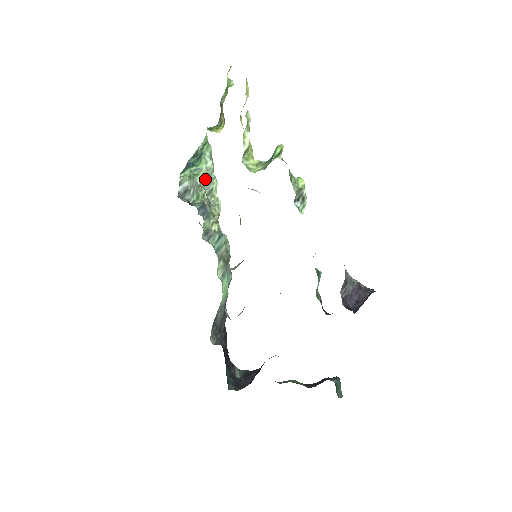
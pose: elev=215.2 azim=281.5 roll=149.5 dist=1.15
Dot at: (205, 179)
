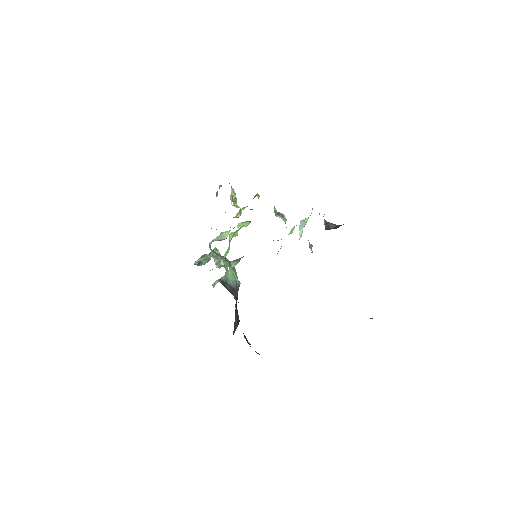
Dot at: (214, 256)
